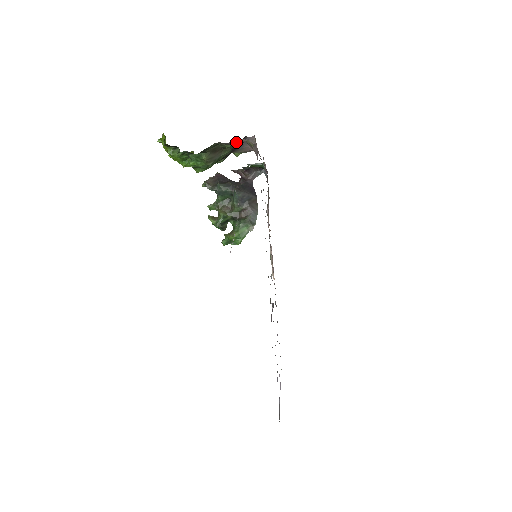
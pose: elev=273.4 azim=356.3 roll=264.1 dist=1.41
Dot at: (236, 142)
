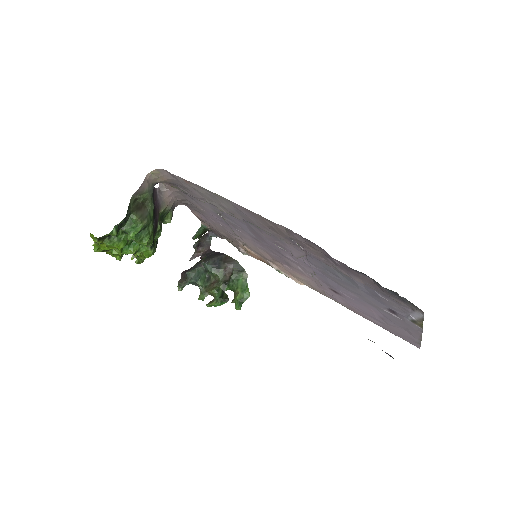
Dot at: (146, 185)
